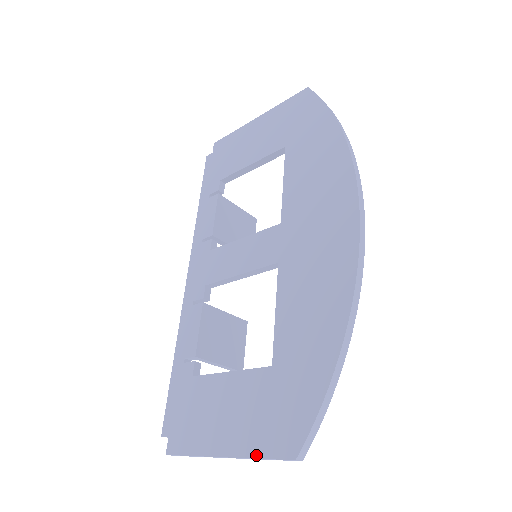
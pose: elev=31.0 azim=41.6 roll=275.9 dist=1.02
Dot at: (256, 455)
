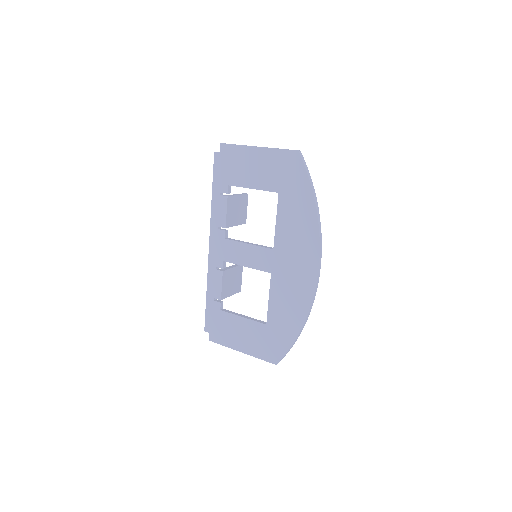
Dot at: (258, 357)
